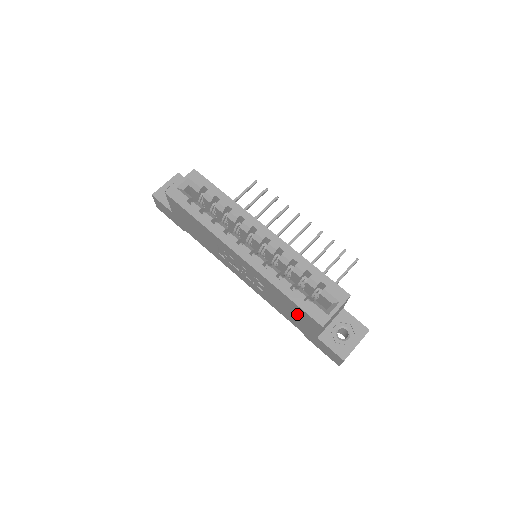
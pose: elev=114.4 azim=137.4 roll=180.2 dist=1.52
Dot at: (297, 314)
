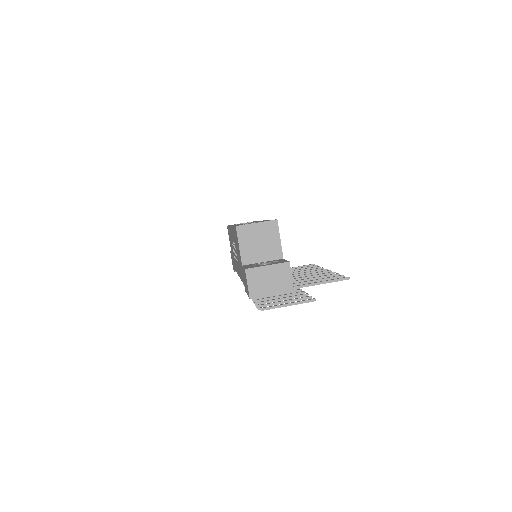
Dot at: (237, 247)
